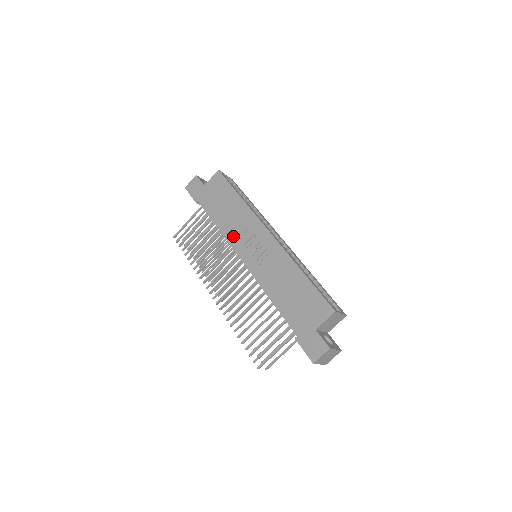
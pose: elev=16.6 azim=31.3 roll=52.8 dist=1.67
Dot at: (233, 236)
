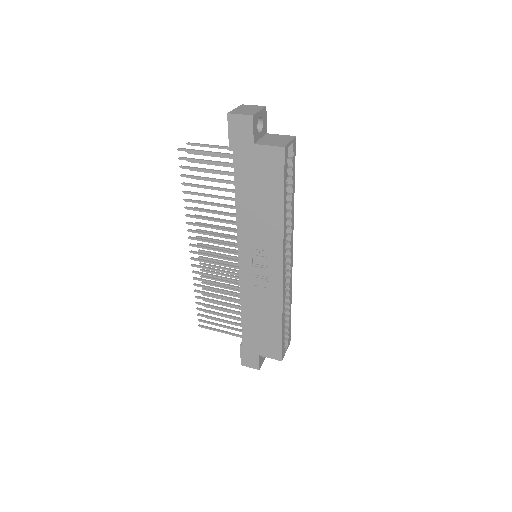
Dot at: (246, 235)
